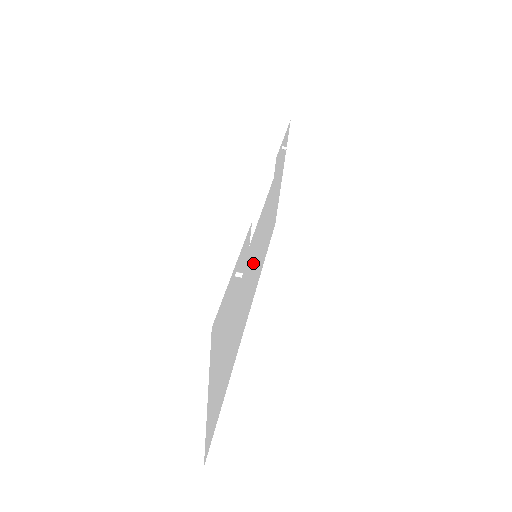
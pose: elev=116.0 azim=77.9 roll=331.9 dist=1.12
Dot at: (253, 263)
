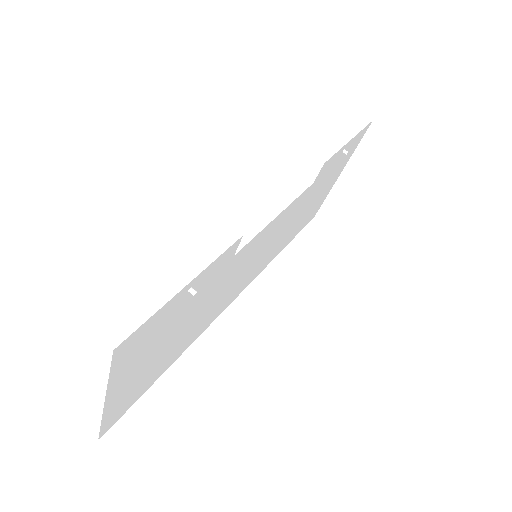
Dot at: (246, 264)
